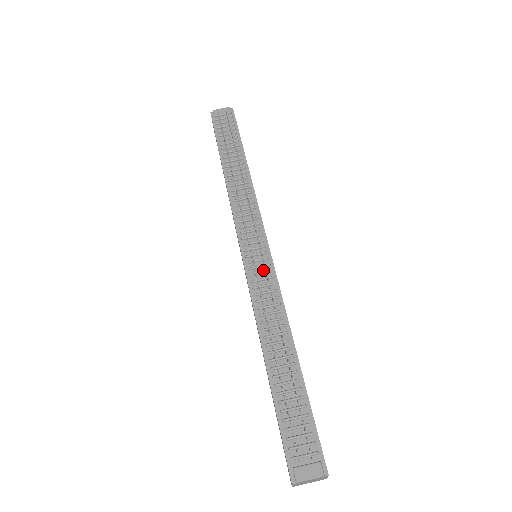
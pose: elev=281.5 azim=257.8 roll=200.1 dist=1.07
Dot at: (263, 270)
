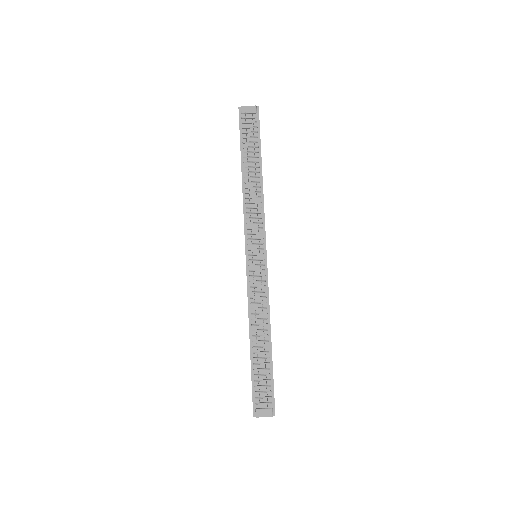
Dot at: (259, 273)
